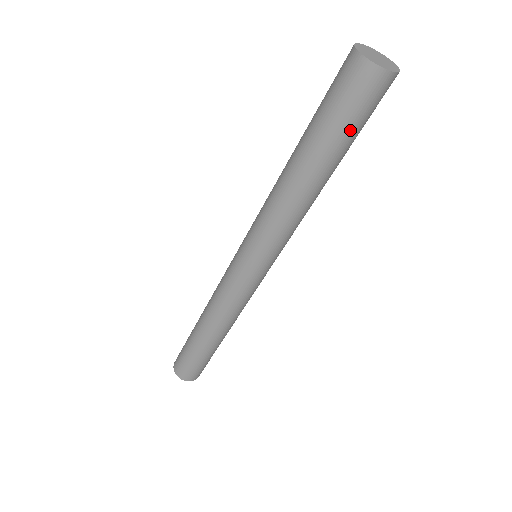
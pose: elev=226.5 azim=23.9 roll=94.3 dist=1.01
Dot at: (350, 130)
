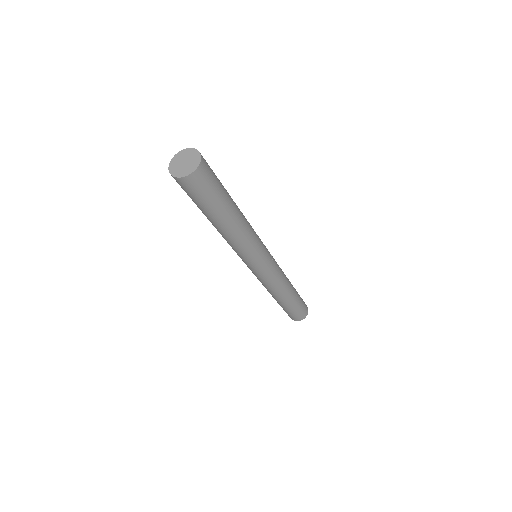
Dot at: (210, 201)
